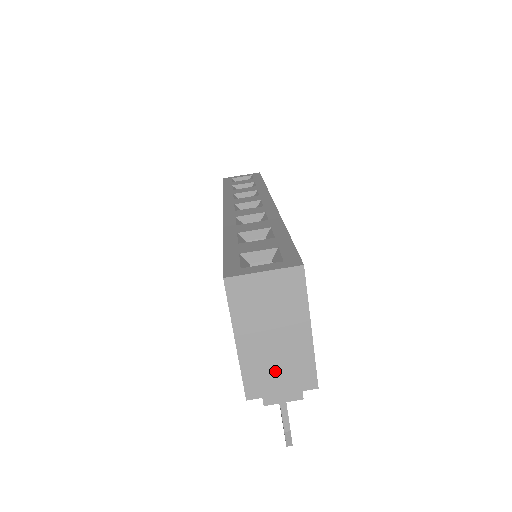
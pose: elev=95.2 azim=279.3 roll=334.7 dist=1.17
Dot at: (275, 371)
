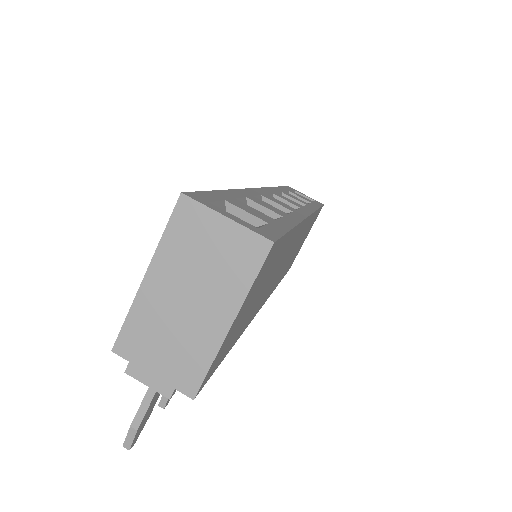
Dot at: (162, 342)
